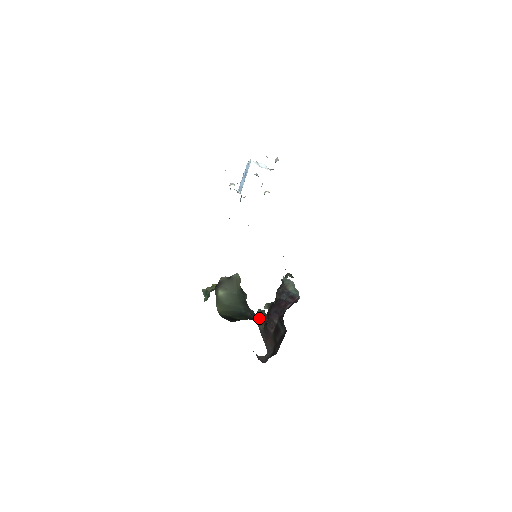
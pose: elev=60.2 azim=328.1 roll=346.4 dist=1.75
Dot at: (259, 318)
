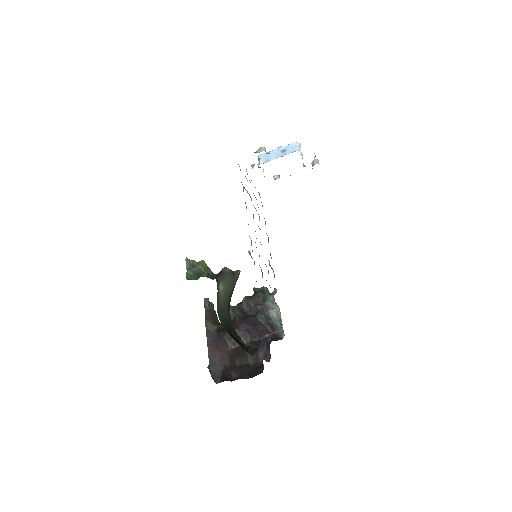
Dot at: (207, 311)
